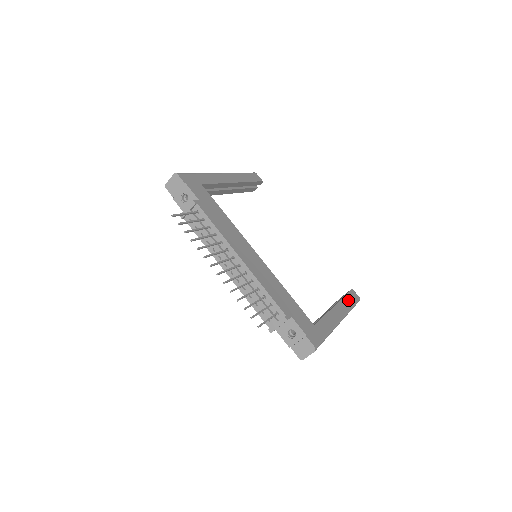
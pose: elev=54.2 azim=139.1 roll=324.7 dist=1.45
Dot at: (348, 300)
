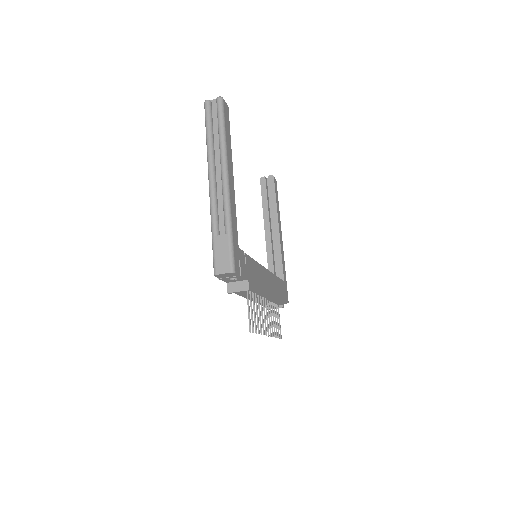
Dot at: (277, 203)
